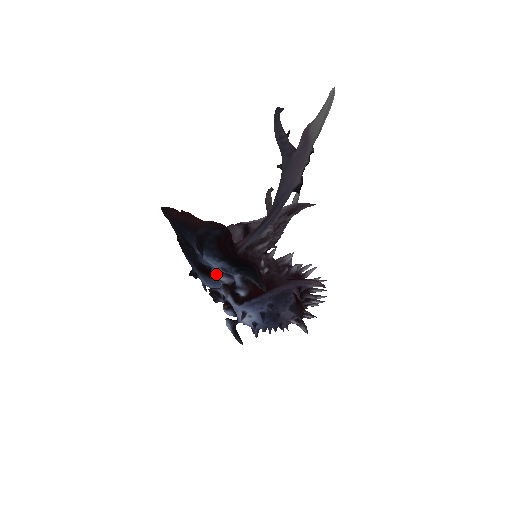
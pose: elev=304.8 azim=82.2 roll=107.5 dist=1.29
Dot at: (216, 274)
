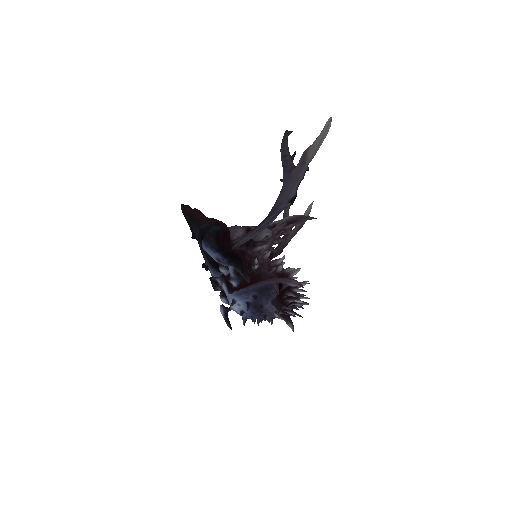
Dot at: occluded
